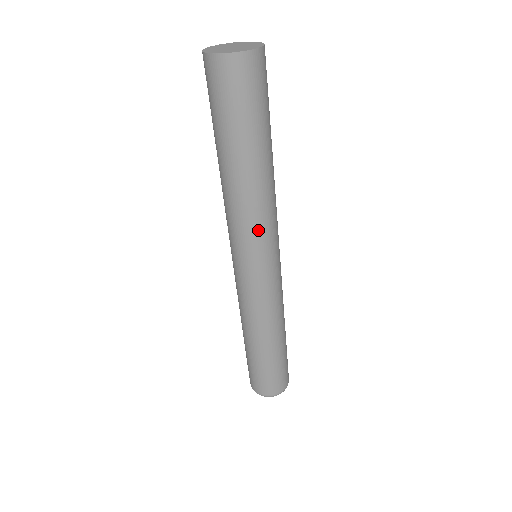
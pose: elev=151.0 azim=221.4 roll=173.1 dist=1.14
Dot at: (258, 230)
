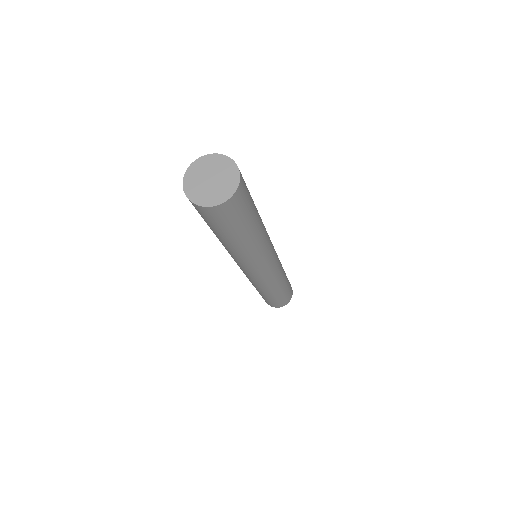
Dot at: (259, 260)
